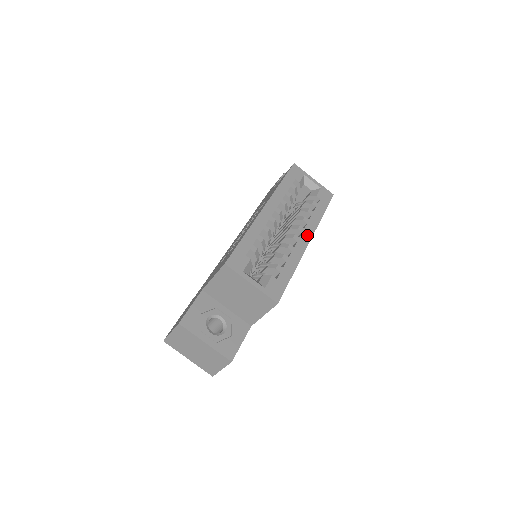
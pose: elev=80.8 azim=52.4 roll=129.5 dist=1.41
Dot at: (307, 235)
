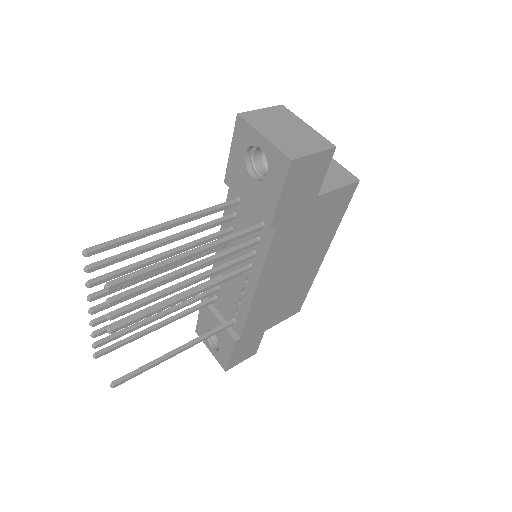
Dot at: occluded
